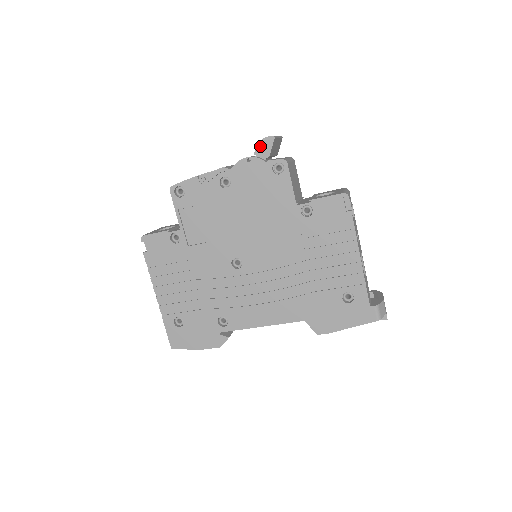
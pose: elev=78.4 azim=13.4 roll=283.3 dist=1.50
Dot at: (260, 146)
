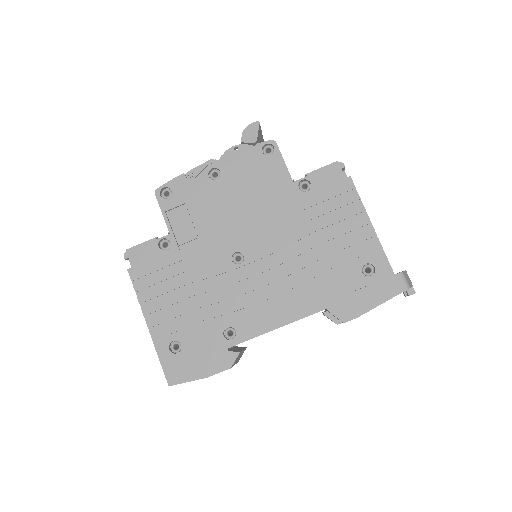
Dot at: (246, 133)
